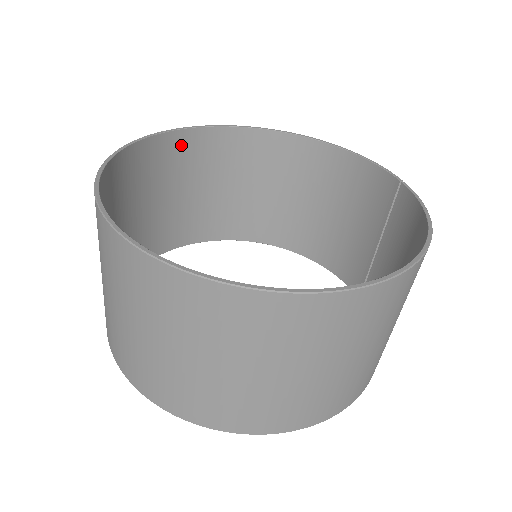
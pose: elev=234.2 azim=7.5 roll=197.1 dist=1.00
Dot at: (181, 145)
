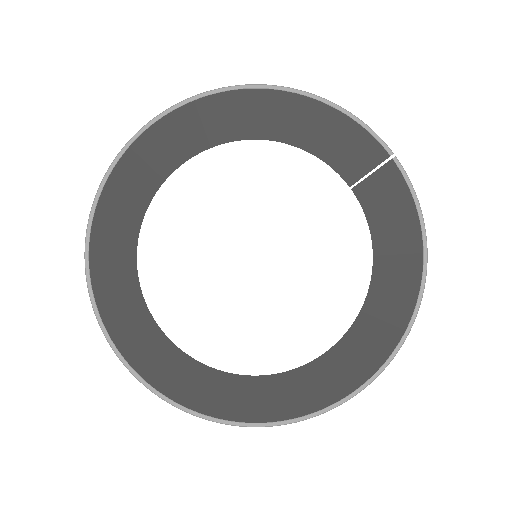
Dot at: (121, 170)
